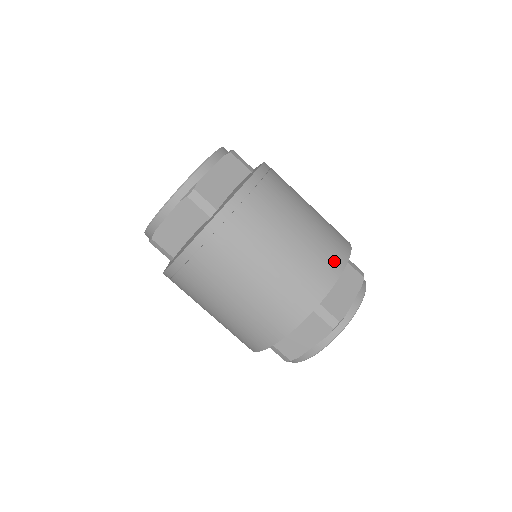
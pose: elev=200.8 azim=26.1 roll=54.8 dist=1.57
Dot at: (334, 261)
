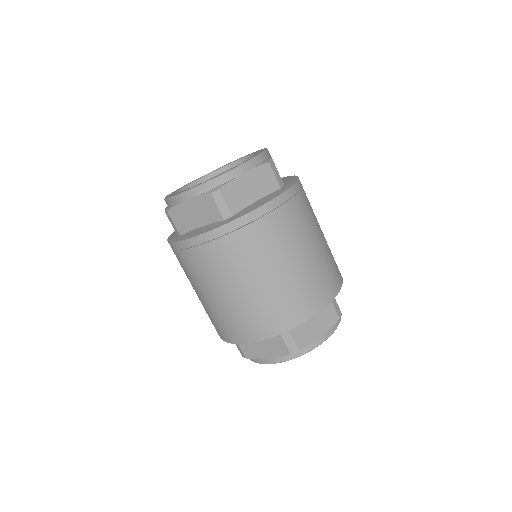
Dot at: occluded
